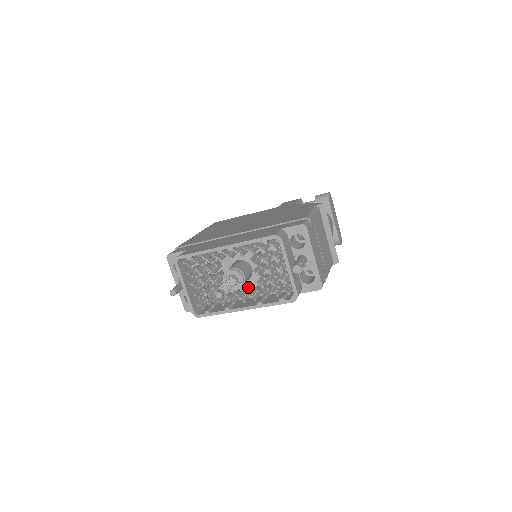
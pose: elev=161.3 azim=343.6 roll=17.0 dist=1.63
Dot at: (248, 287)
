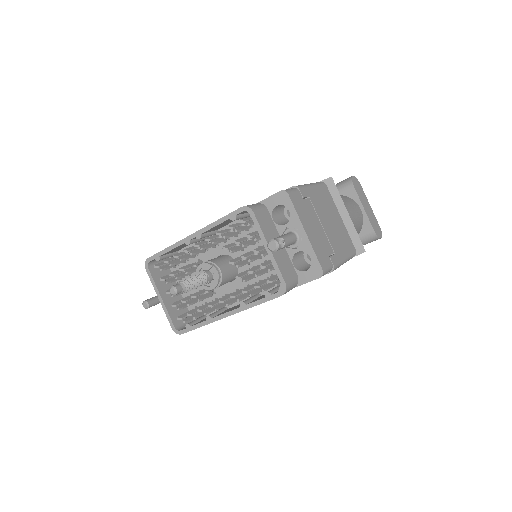
Dot at: occluded
